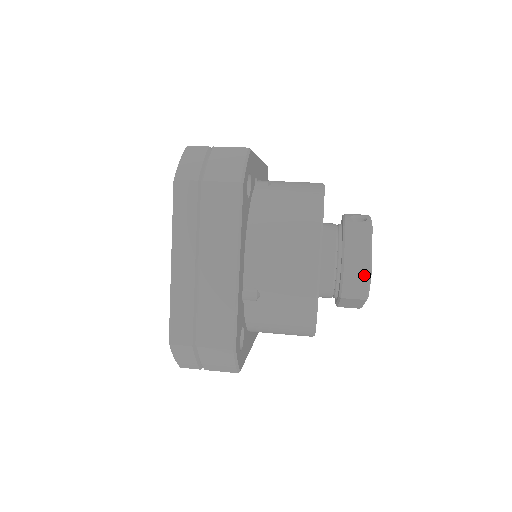
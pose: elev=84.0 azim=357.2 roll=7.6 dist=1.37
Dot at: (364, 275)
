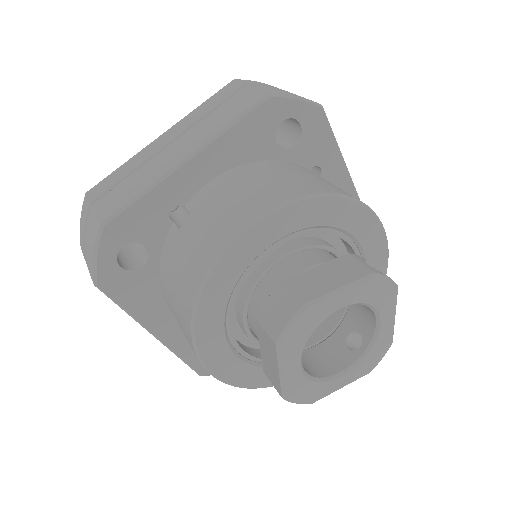
Dot at: (299, 300)
